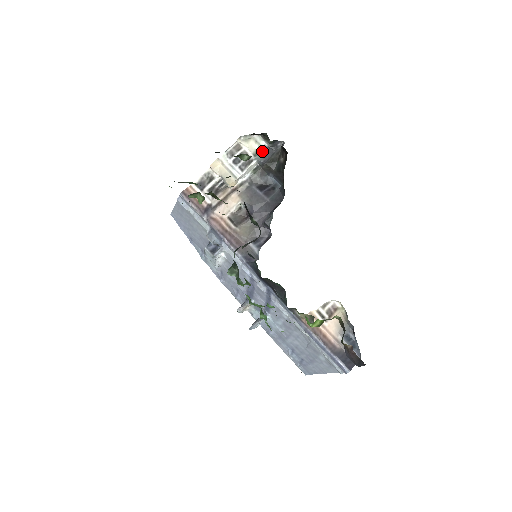
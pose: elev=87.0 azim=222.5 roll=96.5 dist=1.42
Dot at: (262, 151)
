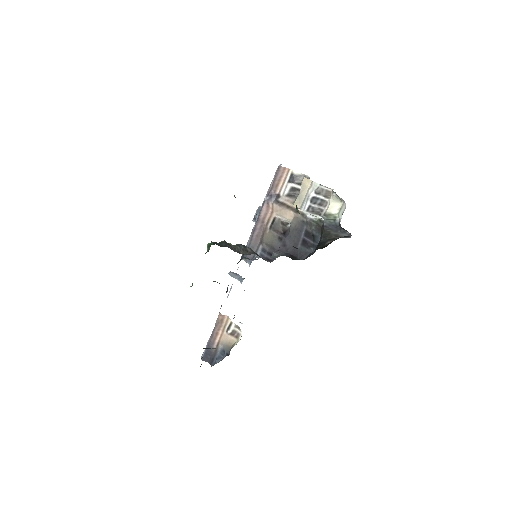
Dot at: (334, 219)
